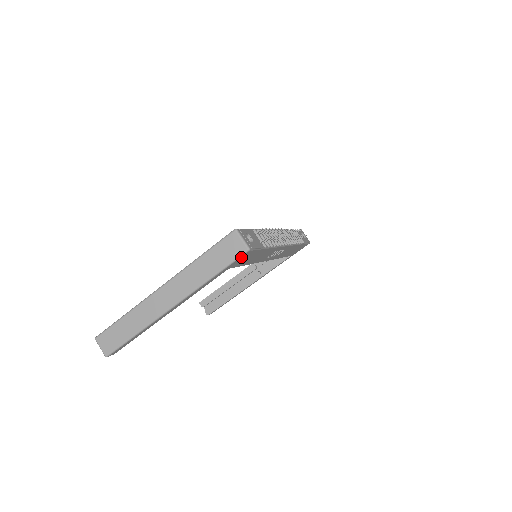
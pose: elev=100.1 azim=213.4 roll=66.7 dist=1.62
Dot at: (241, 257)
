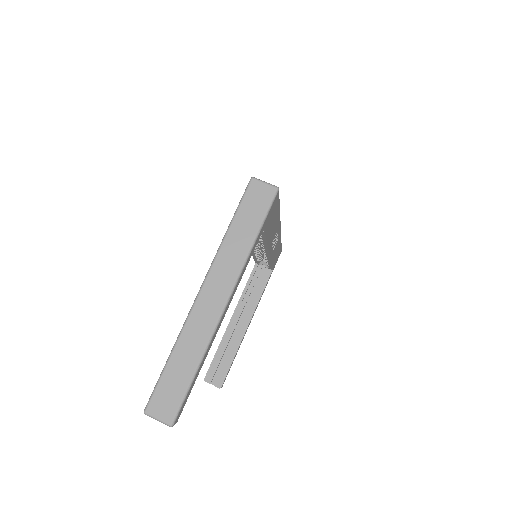
Dot at: (273, 203)
